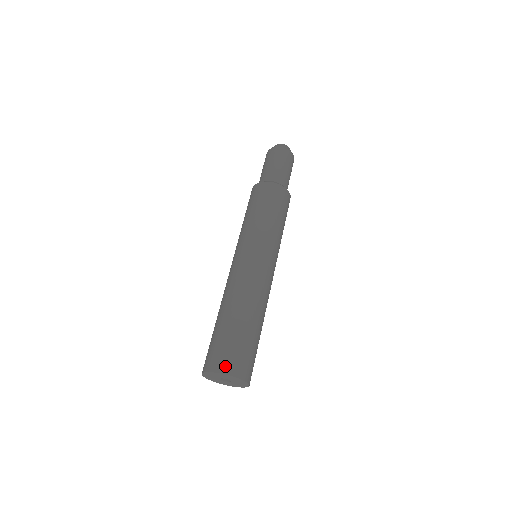
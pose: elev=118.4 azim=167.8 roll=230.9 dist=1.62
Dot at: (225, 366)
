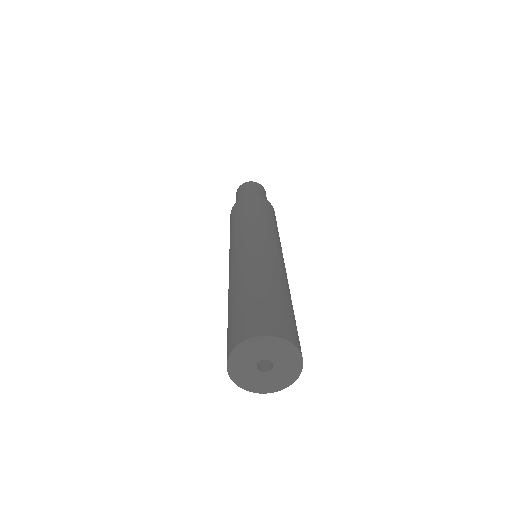
Dot at: (296, 339)
